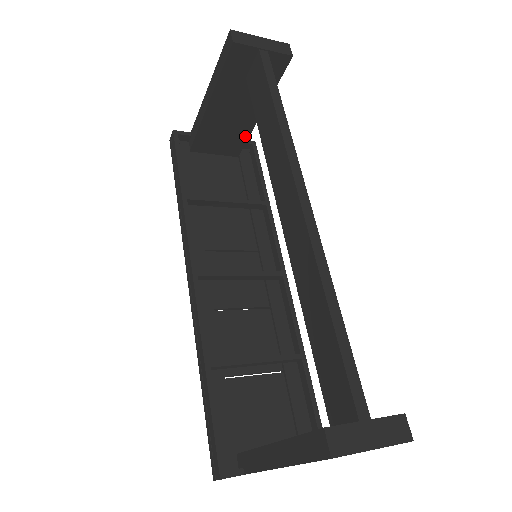
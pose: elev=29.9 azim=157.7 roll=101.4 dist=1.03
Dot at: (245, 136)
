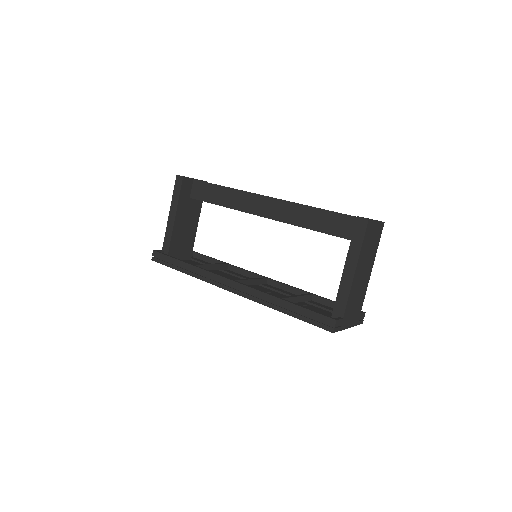
Dot at: (193, 241)
